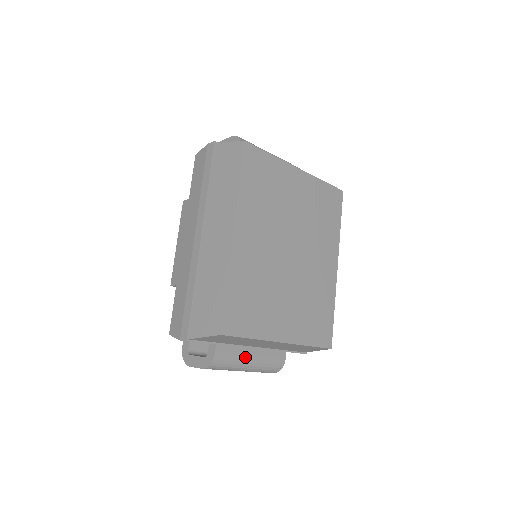
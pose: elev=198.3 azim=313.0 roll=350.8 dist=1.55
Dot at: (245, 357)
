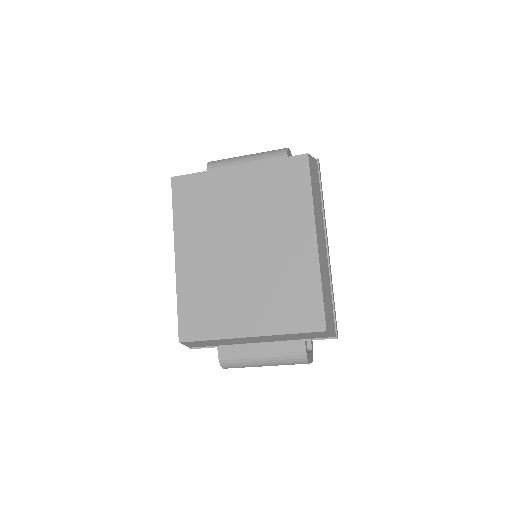
Dot at: (252, 354)
